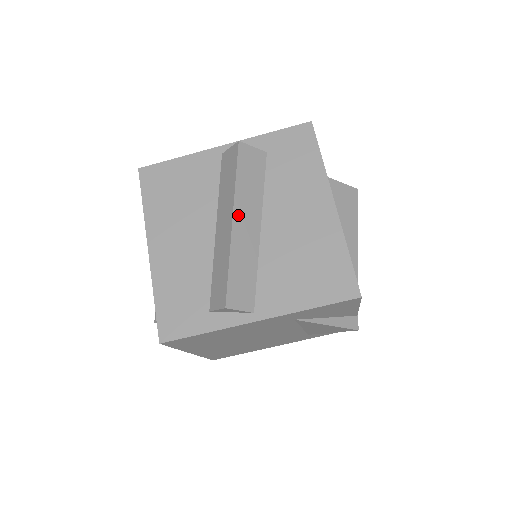
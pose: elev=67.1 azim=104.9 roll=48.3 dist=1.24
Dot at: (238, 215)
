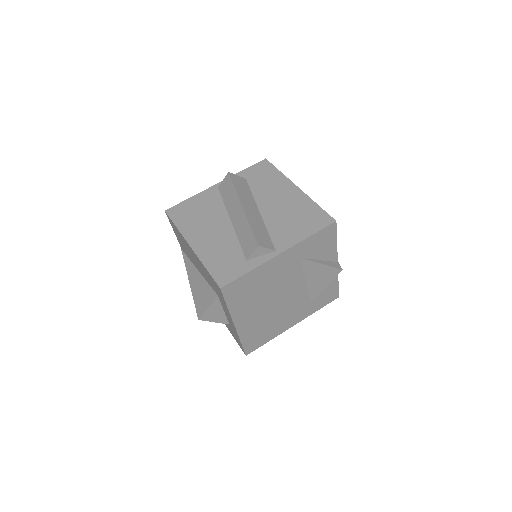
Dot at: (244, 204)
